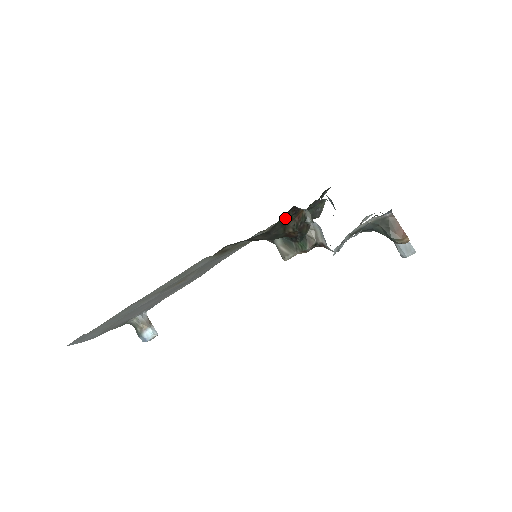
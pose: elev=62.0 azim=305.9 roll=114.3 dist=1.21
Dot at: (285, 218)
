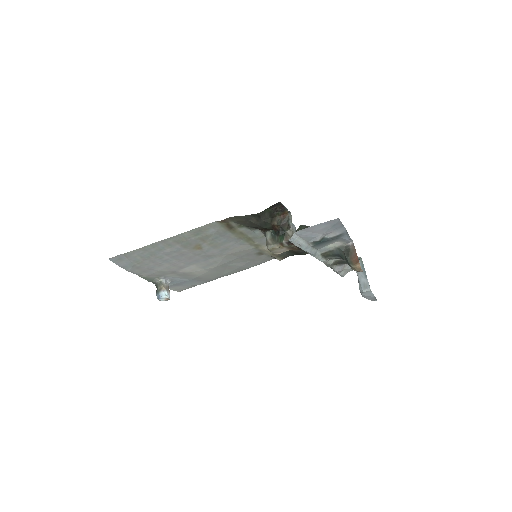
Dot at: (273, 210)
